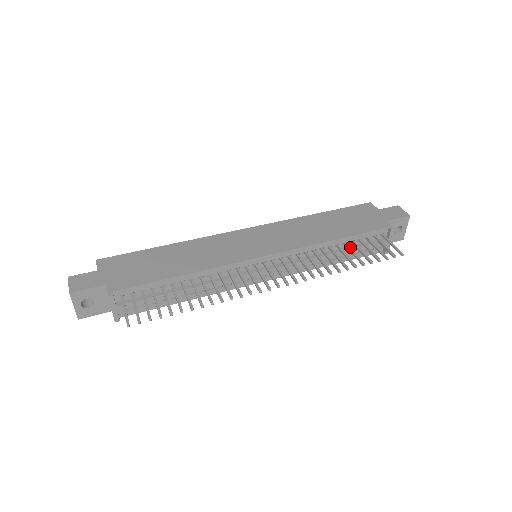
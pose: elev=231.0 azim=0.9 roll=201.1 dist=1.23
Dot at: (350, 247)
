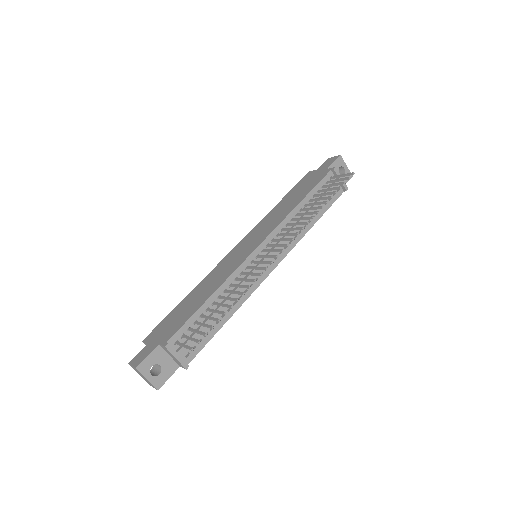
Dot at: (316, 201)
